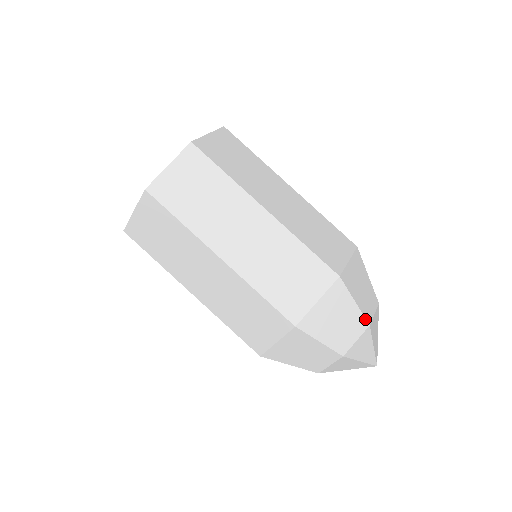
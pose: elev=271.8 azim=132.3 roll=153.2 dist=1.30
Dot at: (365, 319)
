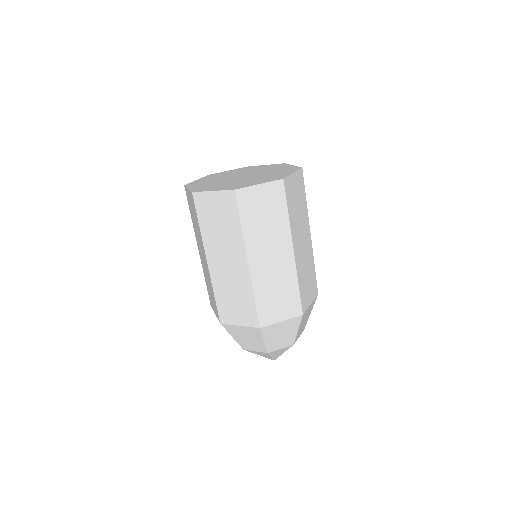
Dot at: (294, 341)
